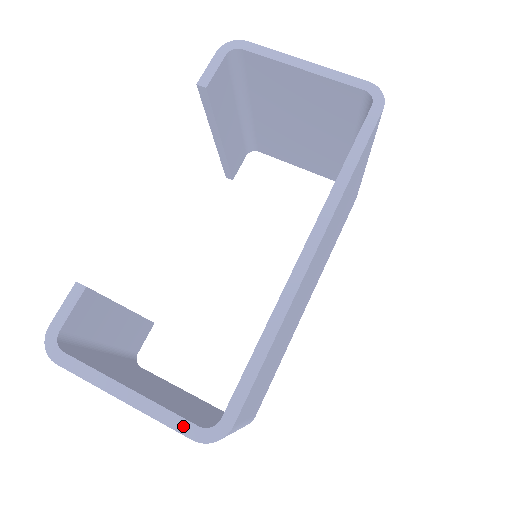
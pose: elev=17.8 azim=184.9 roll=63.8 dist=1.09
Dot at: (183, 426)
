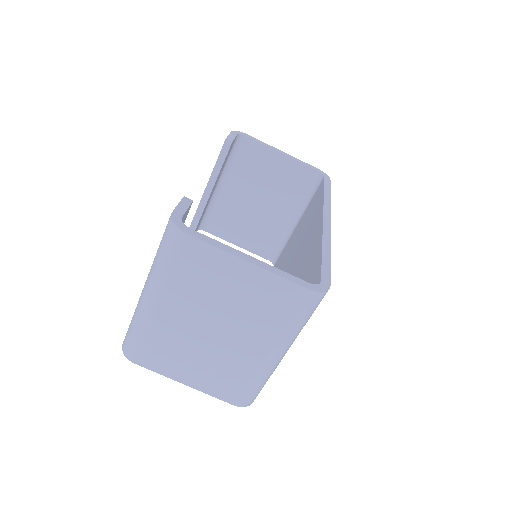
Dot at: (299, 281)
